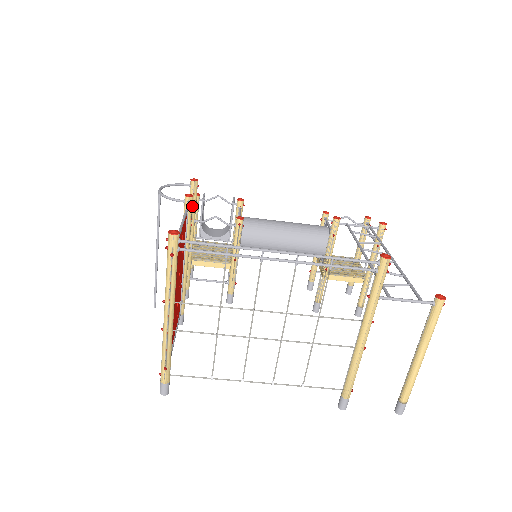
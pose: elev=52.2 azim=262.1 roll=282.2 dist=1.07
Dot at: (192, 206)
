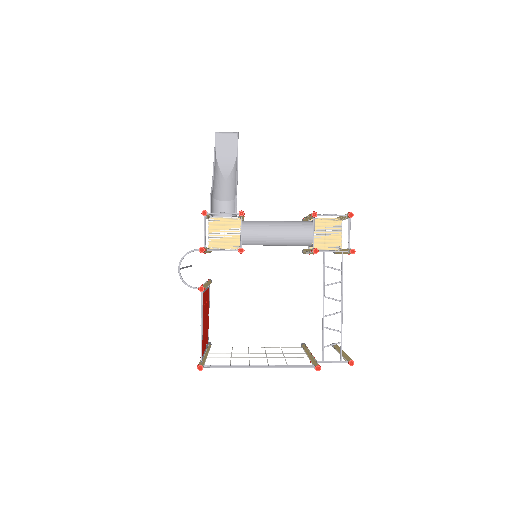
Dot at: occluded
